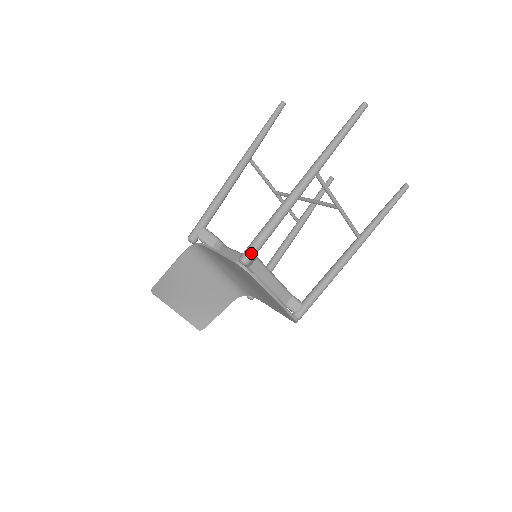
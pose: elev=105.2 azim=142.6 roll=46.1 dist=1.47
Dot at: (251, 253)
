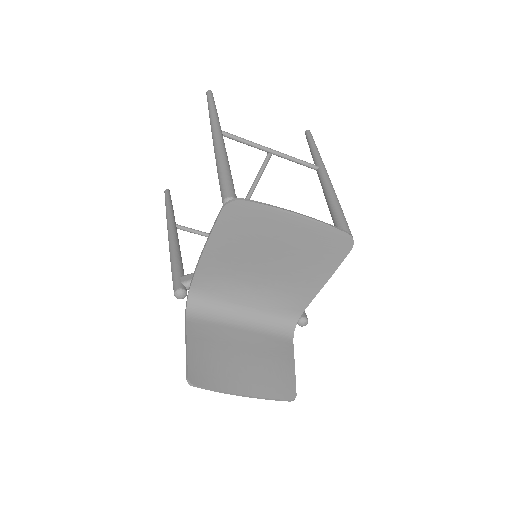
Dot at: (228, 189)
